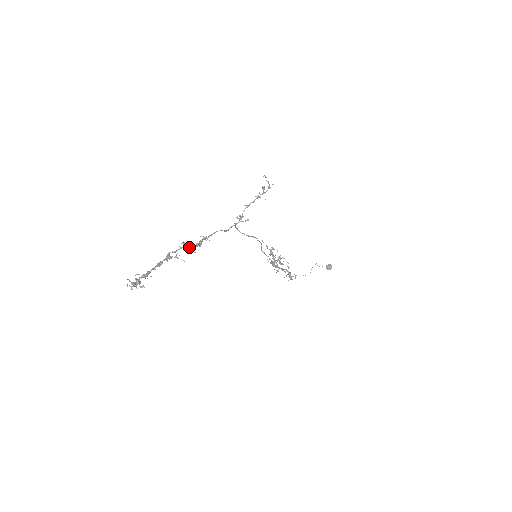
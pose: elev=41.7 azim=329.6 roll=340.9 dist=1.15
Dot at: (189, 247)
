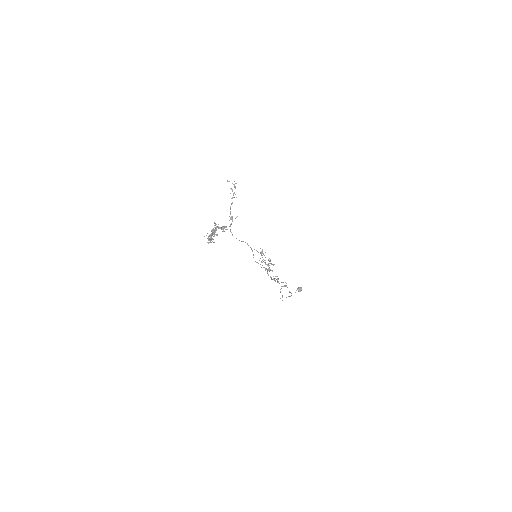
Dot at: occluded
